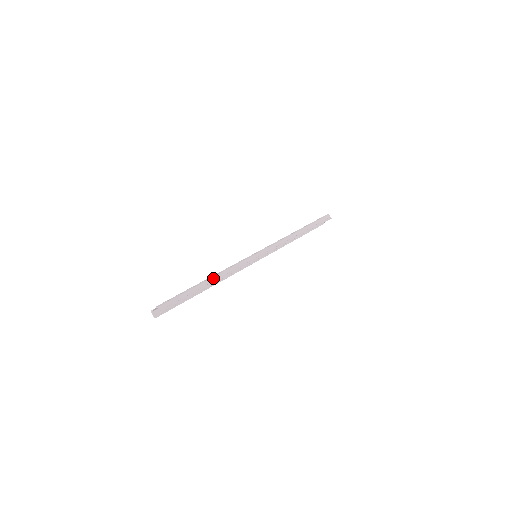
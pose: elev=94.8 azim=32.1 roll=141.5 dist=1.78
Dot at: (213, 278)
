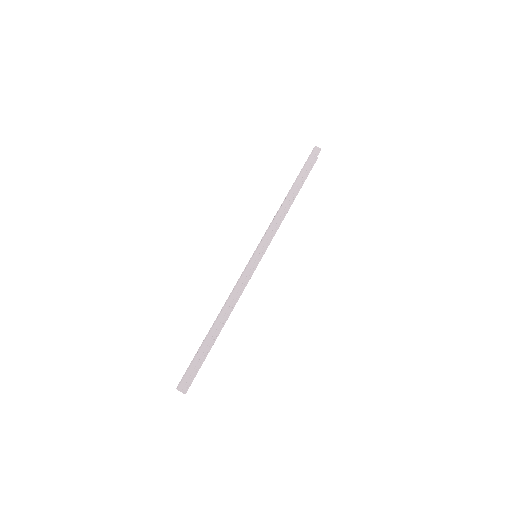
Dot at: (219, 318)
